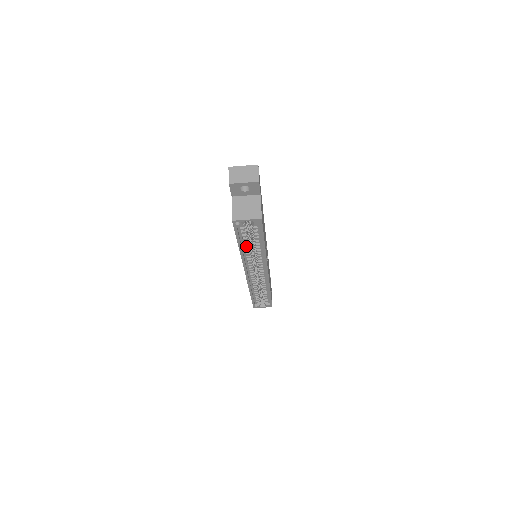
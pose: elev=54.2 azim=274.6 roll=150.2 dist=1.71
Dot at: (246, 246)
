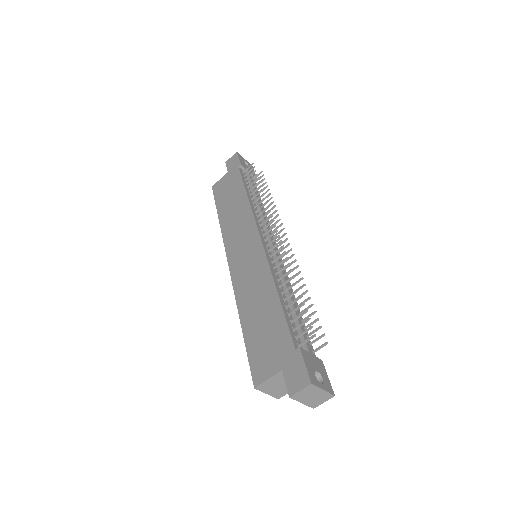
Dot at: occluded
